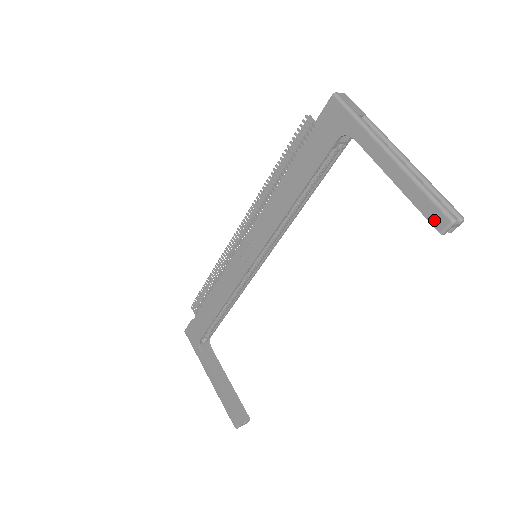
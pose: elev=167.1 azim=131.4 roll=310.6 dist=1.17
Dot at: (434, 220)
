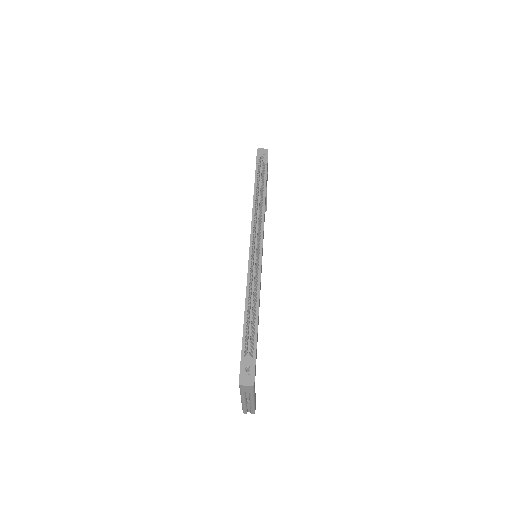
Dot at: occluded
